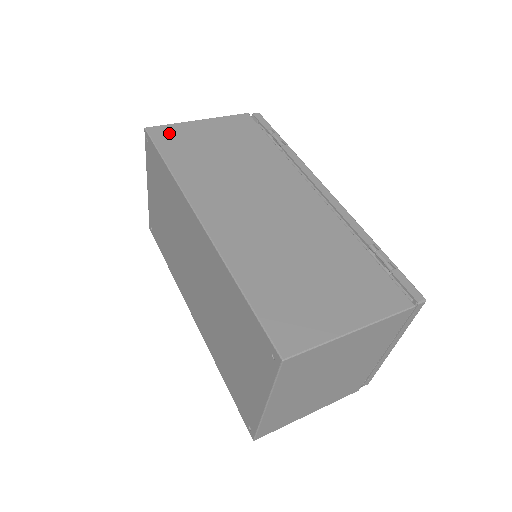
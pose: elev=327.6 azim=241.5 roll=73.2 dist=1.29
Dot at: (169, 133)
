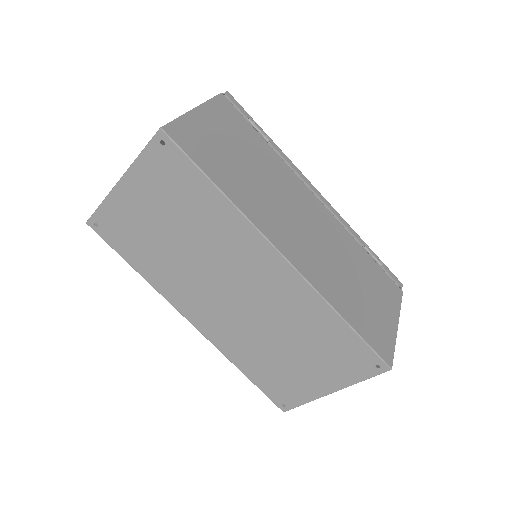
Dot at: (187, 135)
